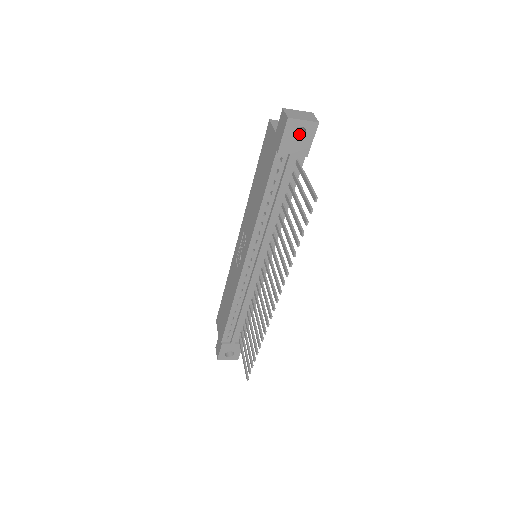
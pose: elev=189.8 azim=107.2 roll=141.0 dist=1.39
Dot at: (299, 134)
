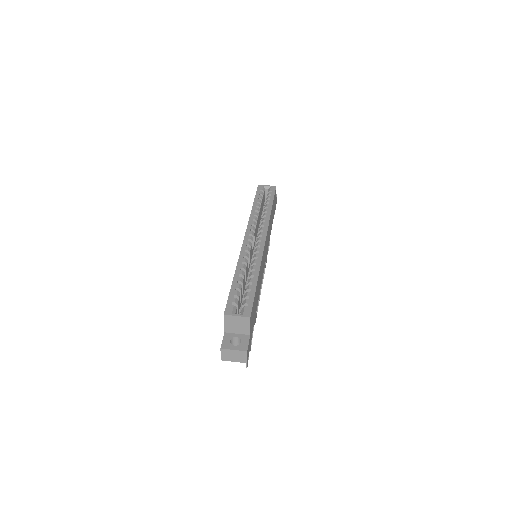
Dot at: occluded
